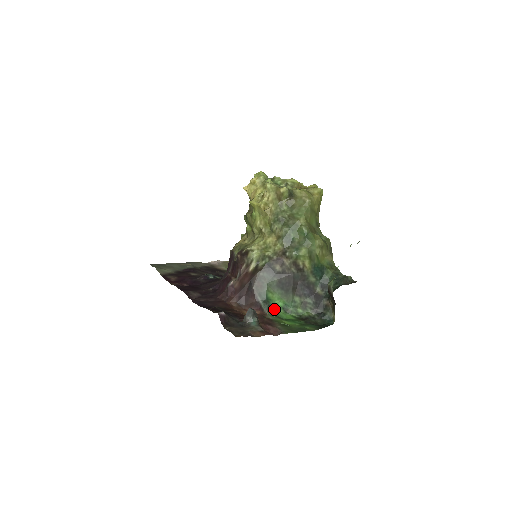
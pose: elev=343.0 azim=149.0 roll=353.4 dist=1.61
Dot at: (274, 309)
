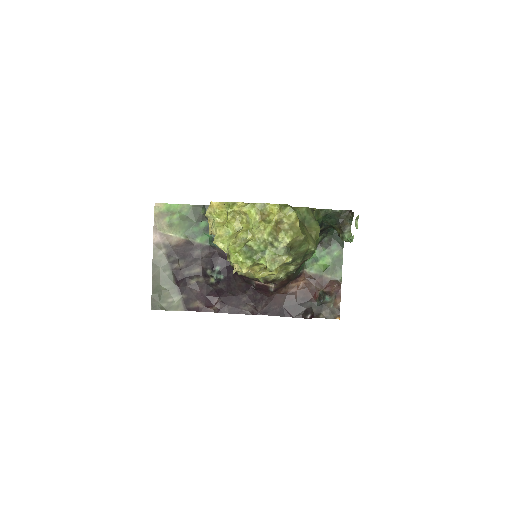
Dot at: occluded
